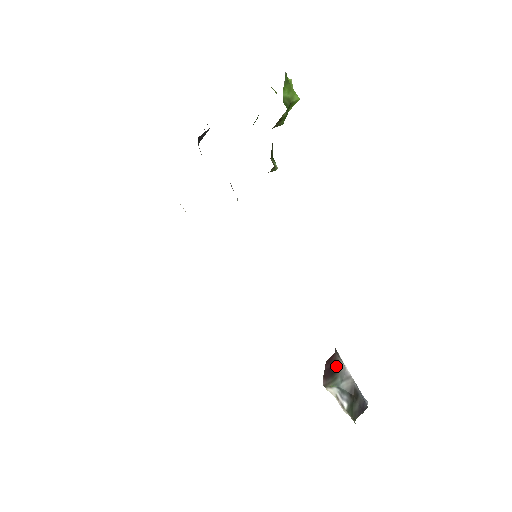
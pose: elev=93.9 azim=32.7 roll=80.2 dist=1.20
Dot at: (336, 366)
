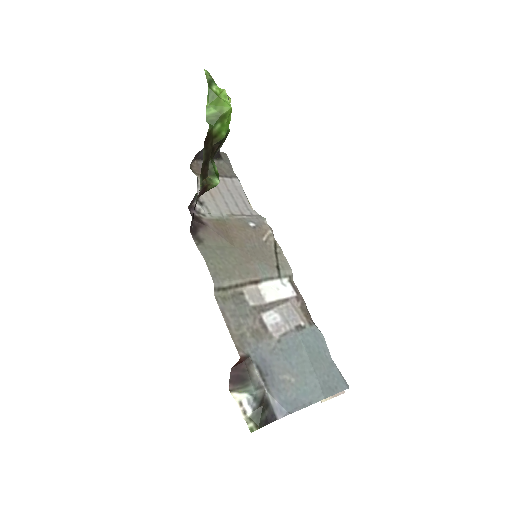
Dot at: (247, 374)
